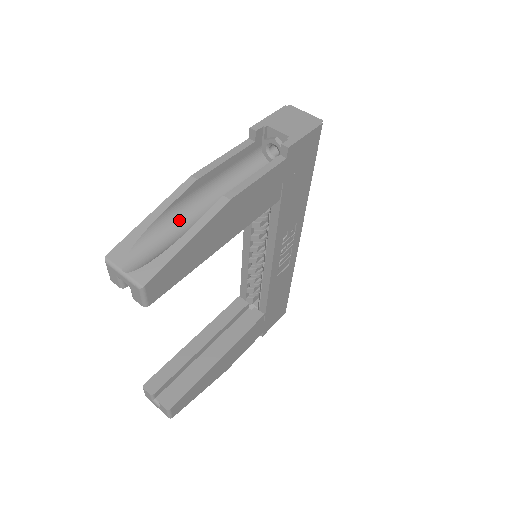
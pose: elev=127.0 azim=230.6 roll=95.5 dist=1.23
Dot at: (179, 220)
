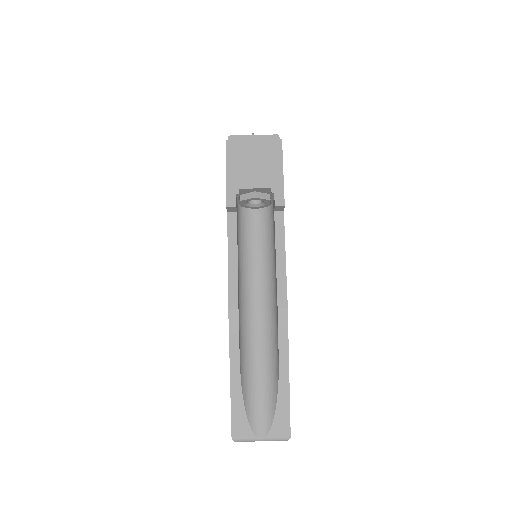
Dot at: (249, 351)
